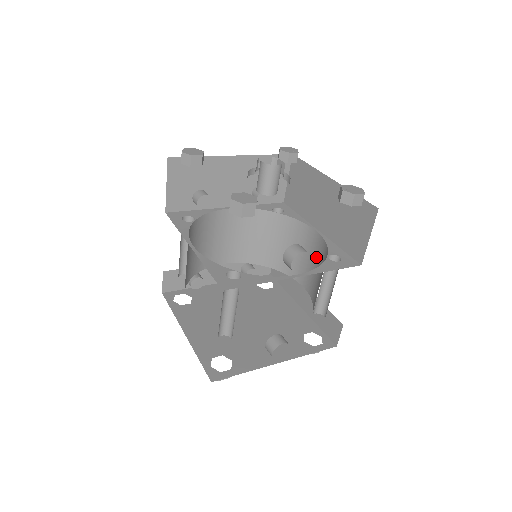
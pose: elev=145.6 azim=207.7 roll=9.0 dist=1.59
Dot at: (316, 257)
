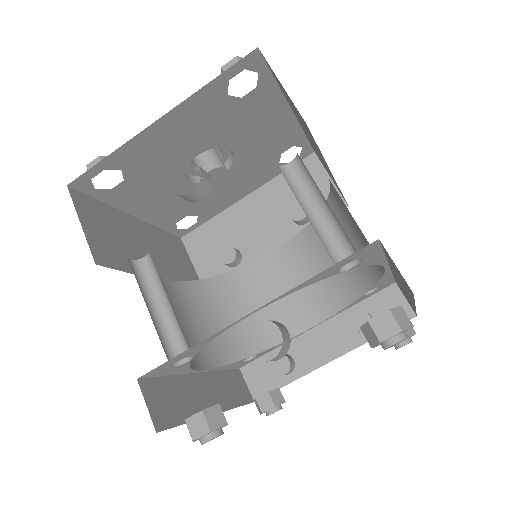
Dot at: occluded
